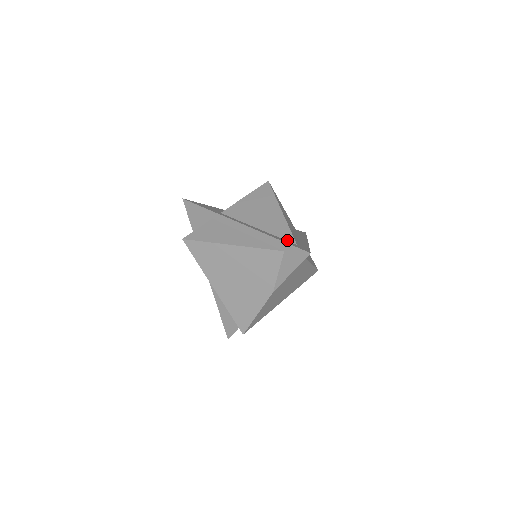
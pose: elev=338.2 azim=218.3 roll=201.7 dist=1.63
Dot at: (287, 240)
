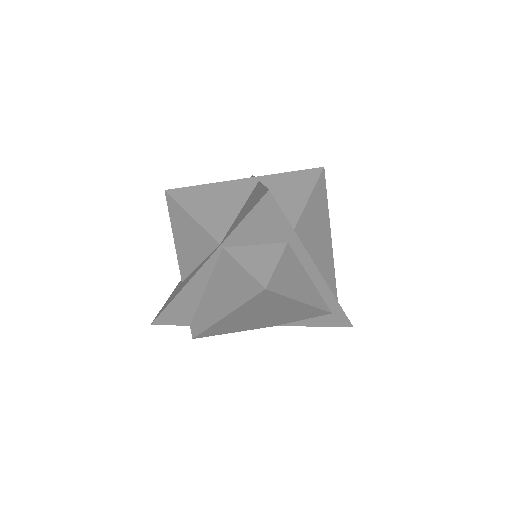
Dot at: (334, 295)
